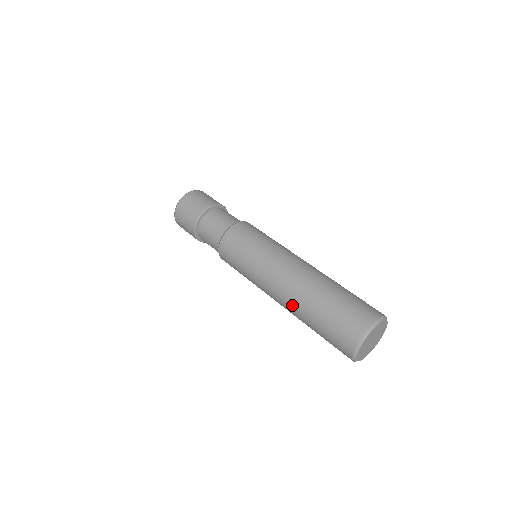
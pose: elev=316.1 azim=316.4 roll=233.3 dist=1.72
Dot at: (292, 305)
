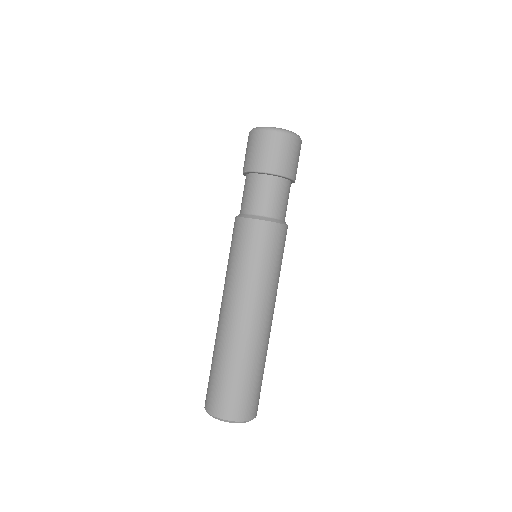
Dot at: (217, 331)
